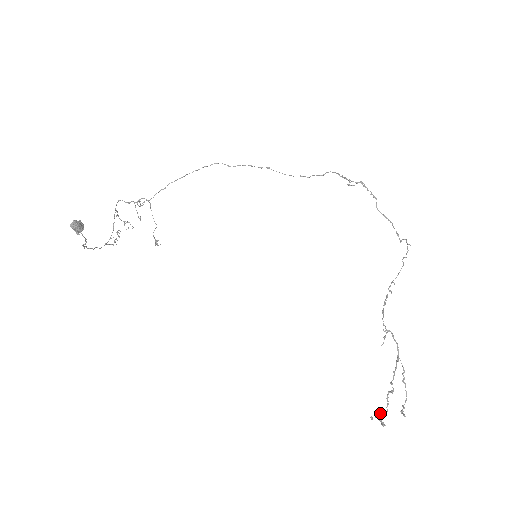
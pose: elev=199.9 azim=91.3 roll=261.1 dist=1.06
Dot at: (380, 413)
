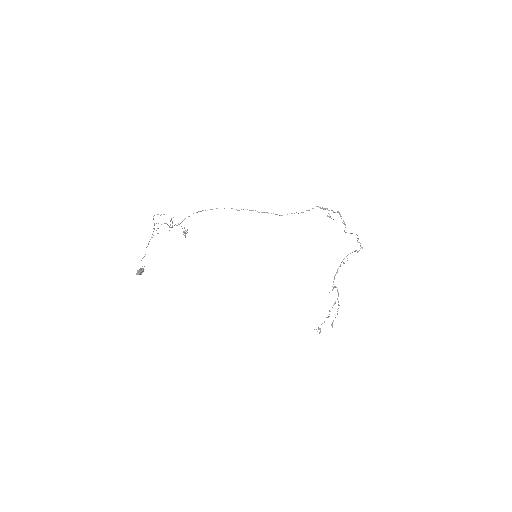
Dot at: occluded
